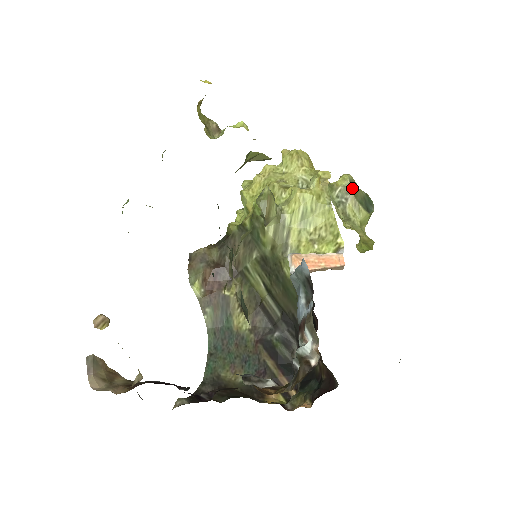
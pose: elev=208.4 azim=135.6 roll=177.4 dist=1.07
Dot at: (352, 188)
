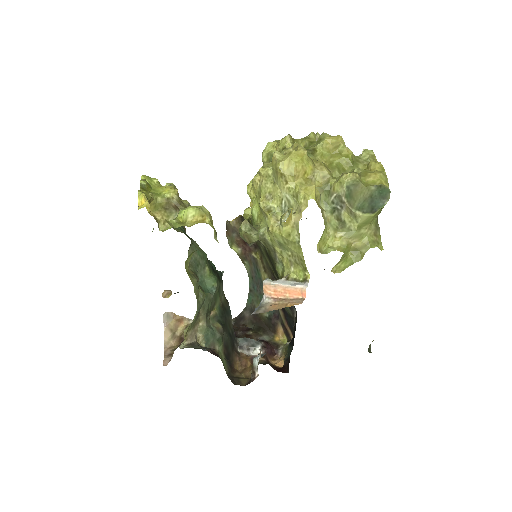
Dot at: (348, 196)
